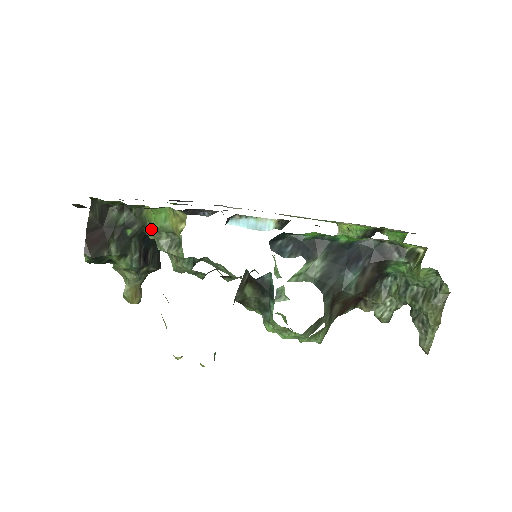
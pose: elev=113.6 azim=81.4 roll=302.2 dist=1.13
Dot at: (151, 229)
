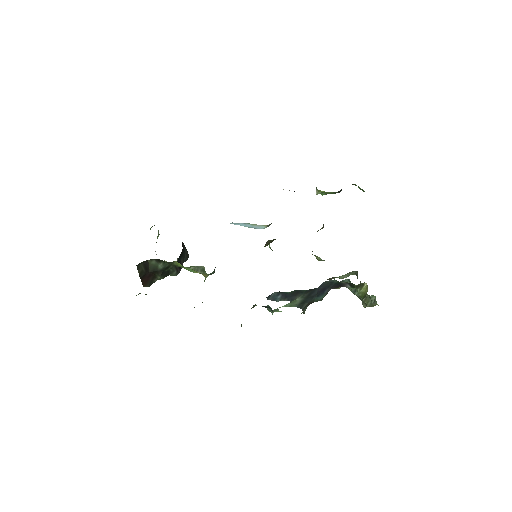
Dot at: occluded
